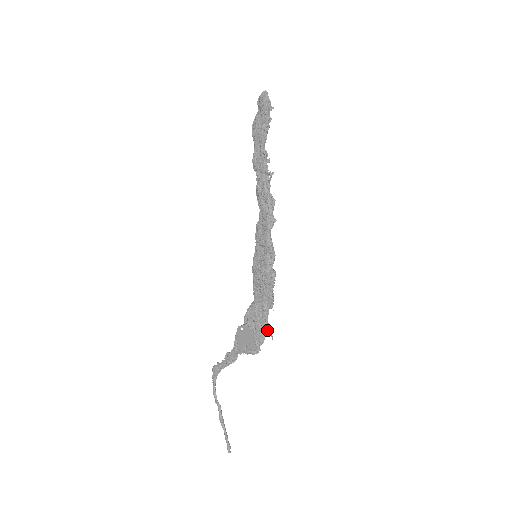
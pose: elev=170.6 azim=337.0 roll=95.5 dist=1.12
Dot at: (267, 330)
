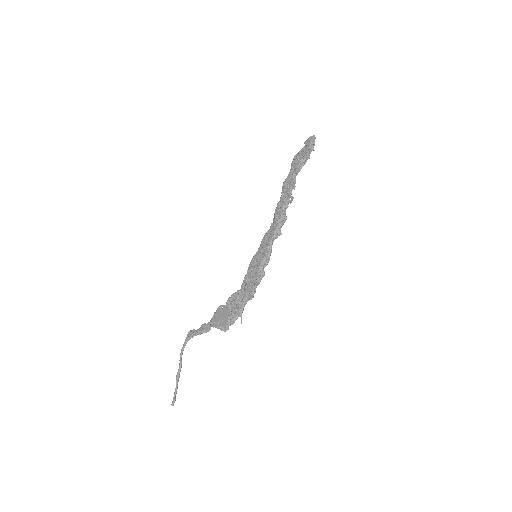
Dot at: (240, 315)
